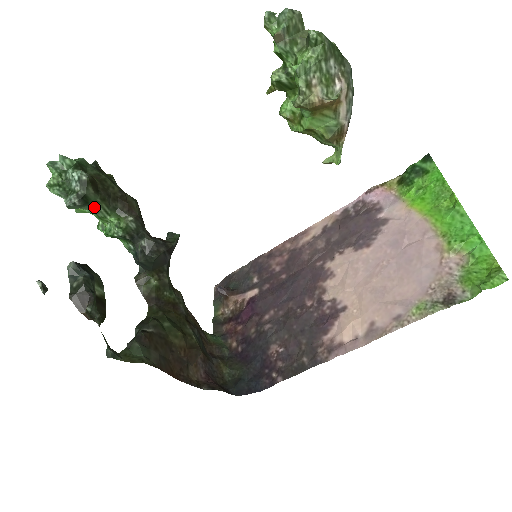
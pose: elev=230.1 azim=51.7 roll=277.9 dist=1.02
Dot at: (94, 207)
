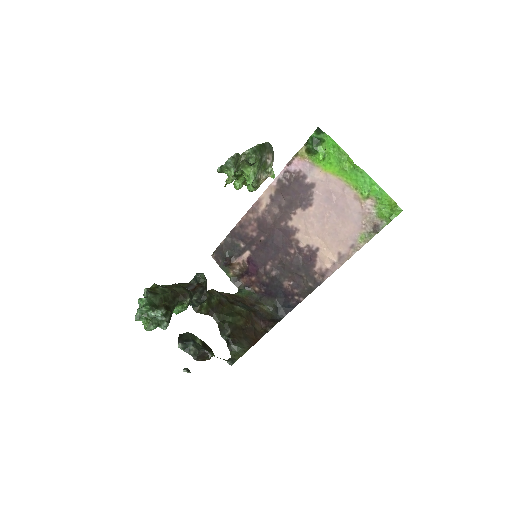
Dot at: occluded
